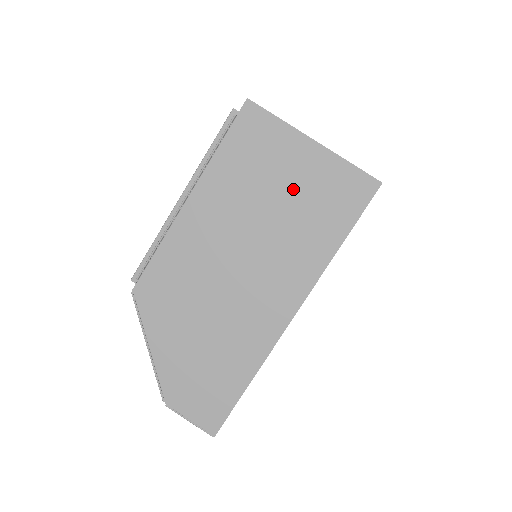
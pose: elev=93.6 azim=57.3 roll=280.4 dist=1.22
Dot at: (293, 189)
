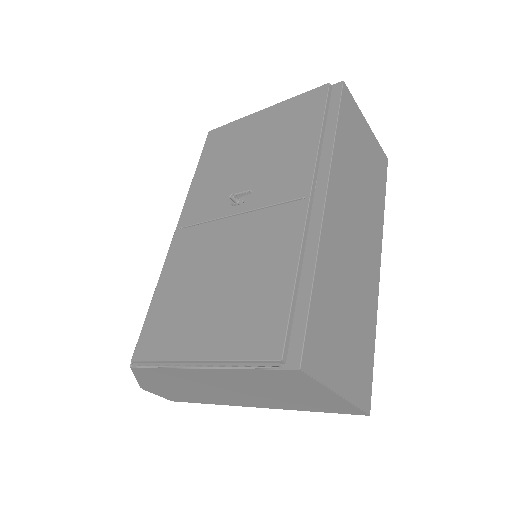
Dot at: (299, 396)
